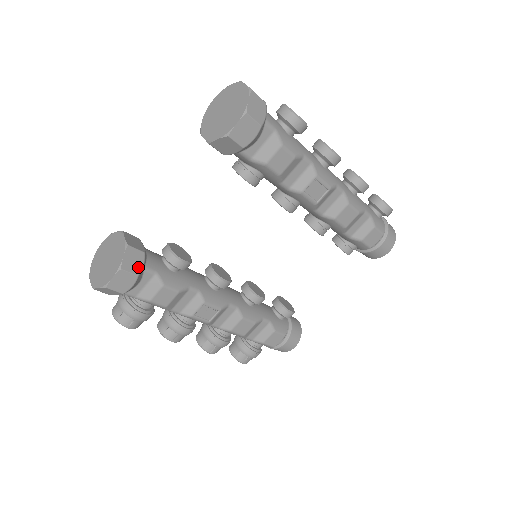
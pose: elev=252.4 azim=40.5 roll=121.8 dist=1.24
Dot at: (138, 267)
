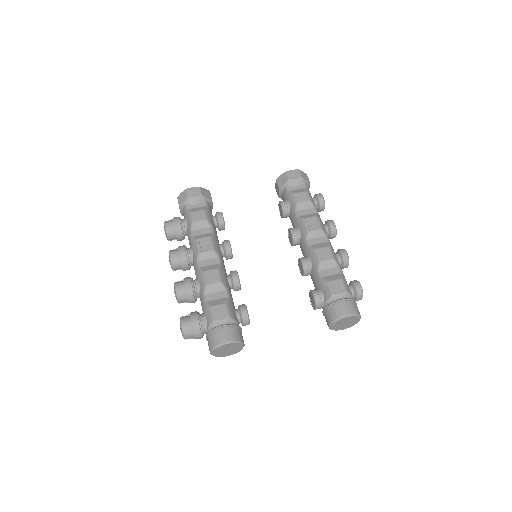
Dot at: (205, 195)
